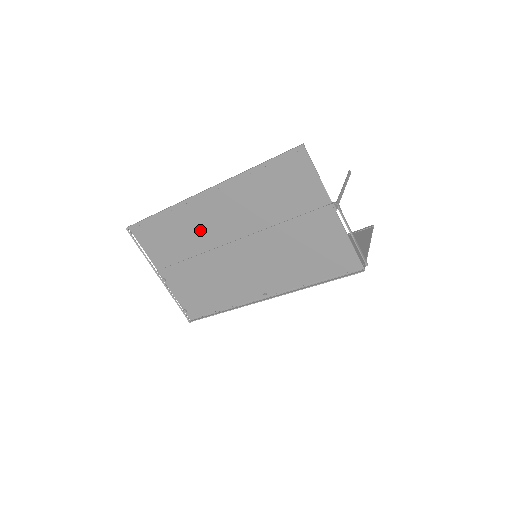
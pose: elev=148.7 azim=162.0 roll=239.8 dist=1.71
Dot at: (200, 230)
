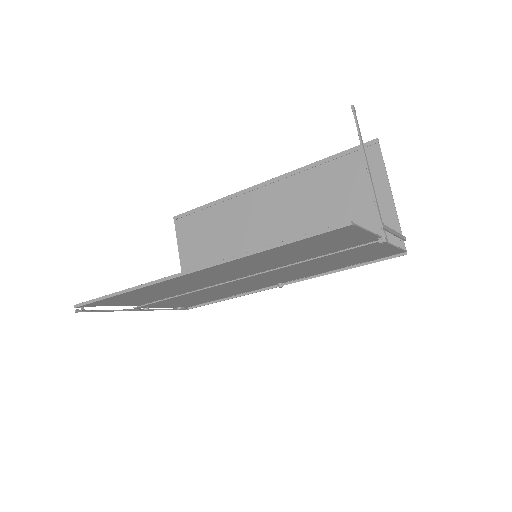
Dot at: (186, 285)
